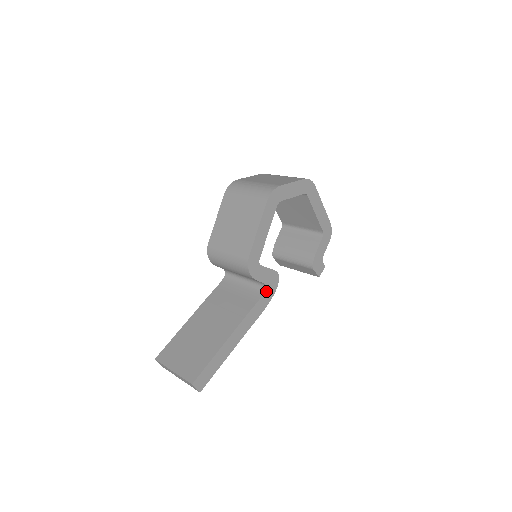
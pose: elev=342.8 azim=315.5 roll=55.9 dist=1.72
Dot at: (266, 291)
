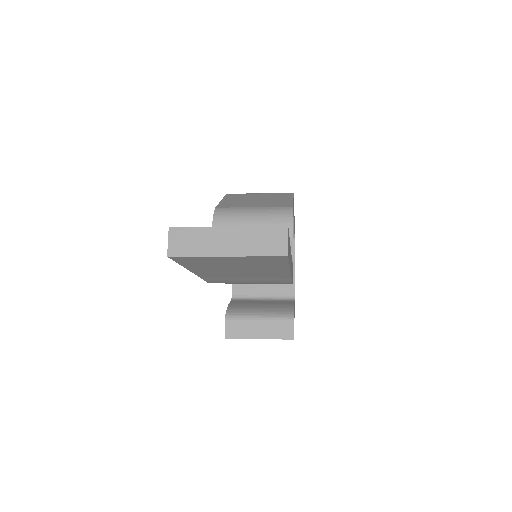
Dot at: (292, 266)
